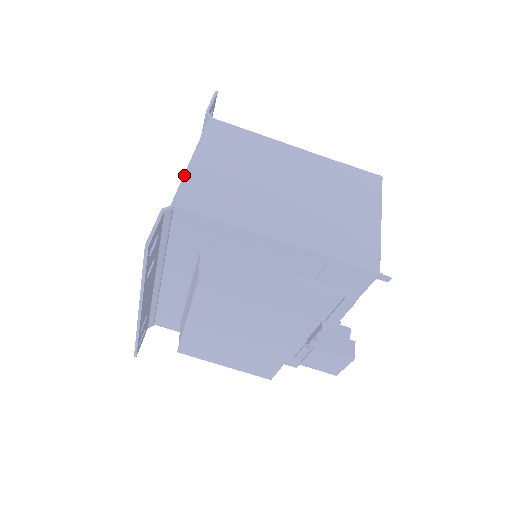
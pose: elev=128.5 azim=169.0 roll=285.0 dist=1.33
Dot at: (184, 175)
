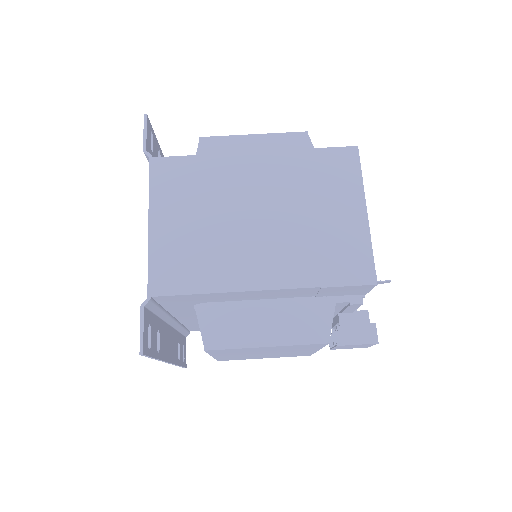
Dot at: (148, 252)
